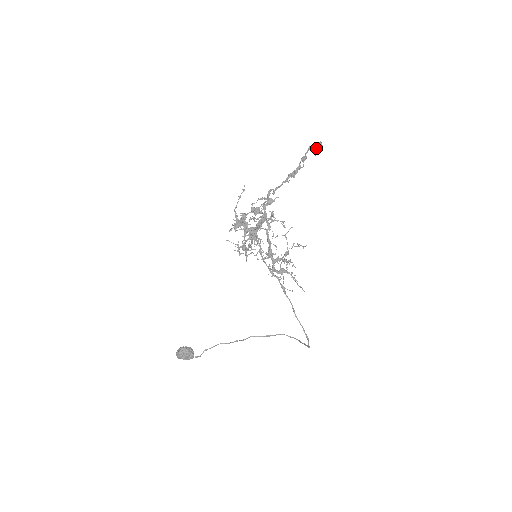
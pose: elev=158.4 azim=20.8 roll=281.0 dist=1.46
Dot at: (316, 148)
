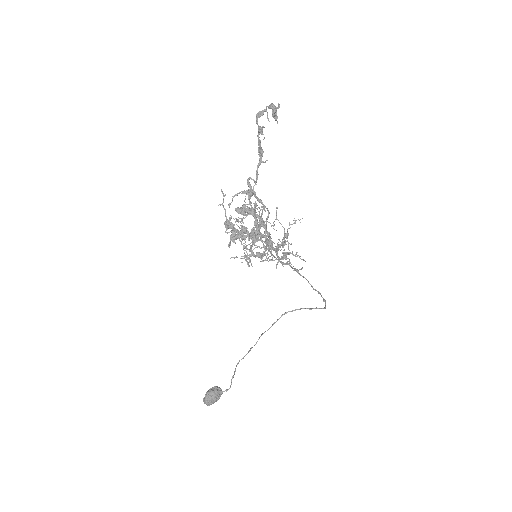
Dot at: (276, 113)
